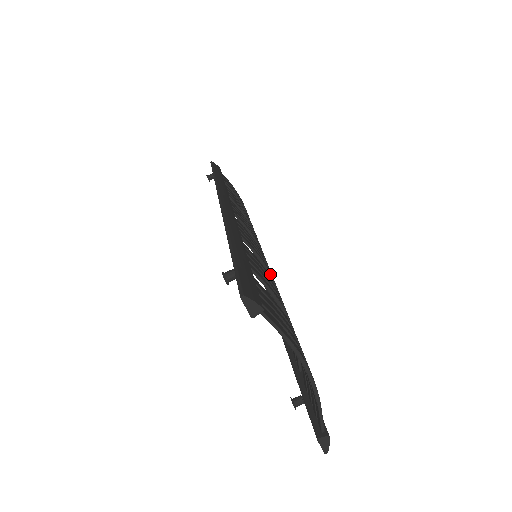
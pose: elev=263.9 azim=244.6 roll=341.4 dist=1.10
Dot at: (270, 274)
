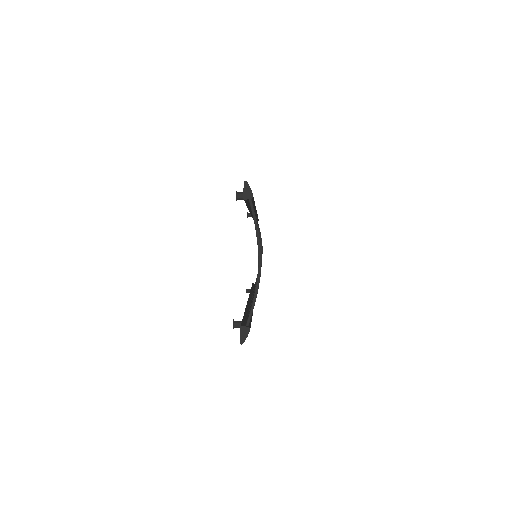
Dot at: occluded
